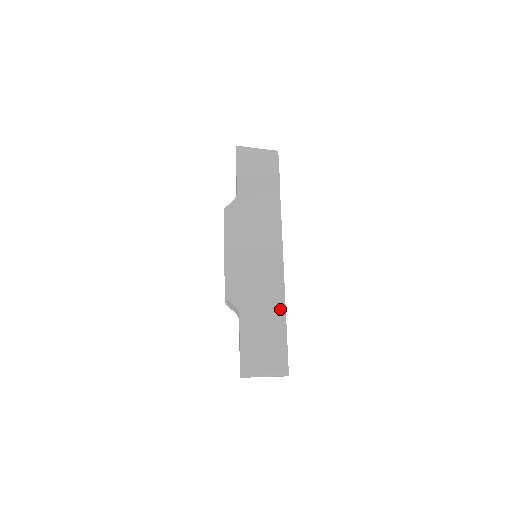
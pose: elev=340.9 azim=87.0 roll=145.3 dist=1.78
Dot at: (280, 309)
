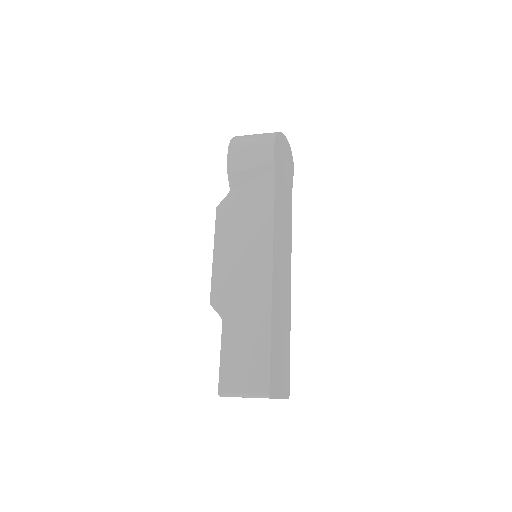
Dot at: (265, 316)
